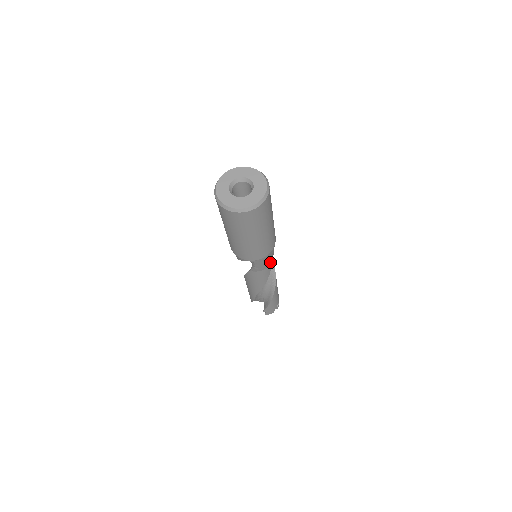
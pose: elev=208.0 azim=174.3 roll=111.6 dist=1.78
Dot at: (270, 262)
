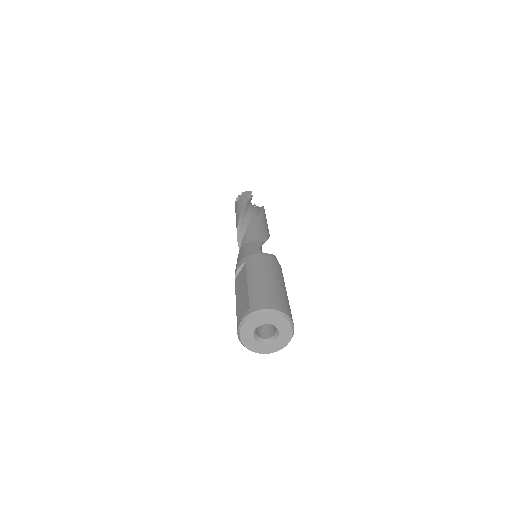
Dot at: occluded
